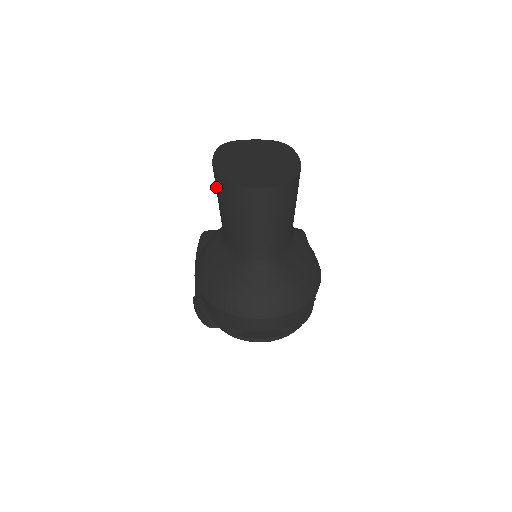
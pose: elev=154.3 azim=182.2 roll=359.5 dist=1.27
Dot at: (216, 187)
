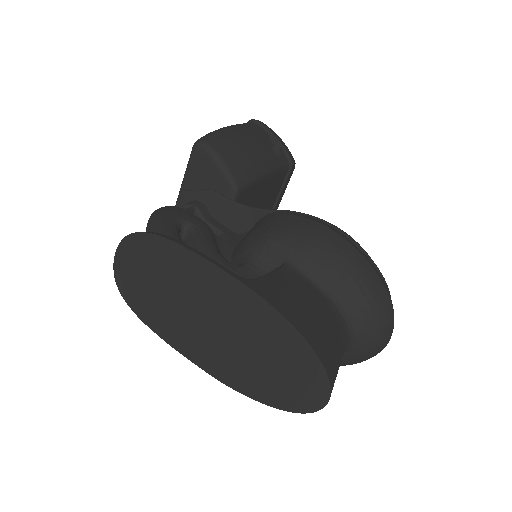
Dot at: occluded
